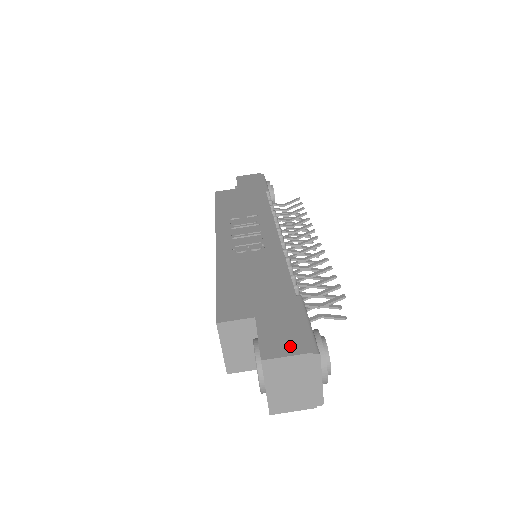
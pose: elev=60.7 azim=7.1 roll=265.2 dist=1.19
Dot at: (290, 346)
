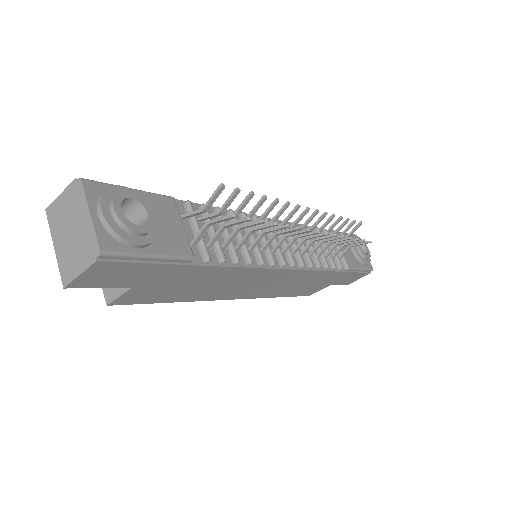
Dot at: occluded
